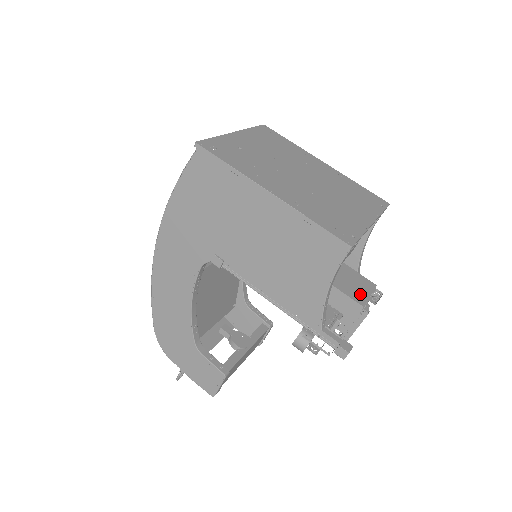
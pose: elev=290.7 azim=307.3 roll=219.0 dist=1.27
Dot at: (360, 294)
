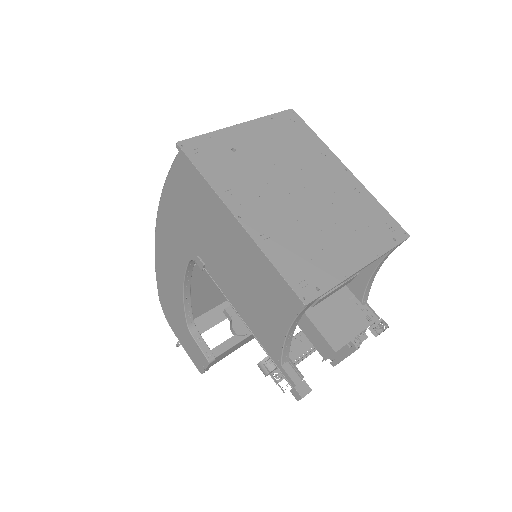
Dot at: (340, 335)
